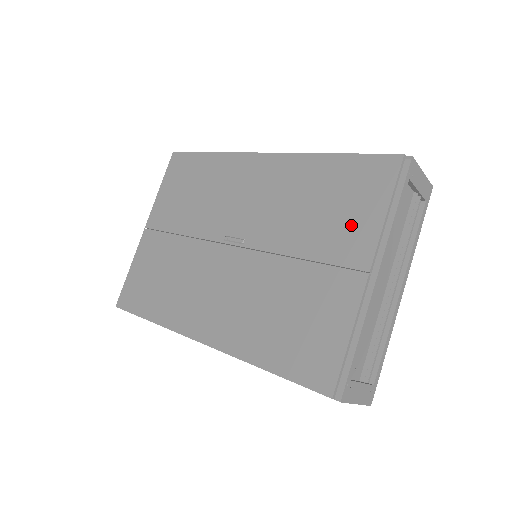
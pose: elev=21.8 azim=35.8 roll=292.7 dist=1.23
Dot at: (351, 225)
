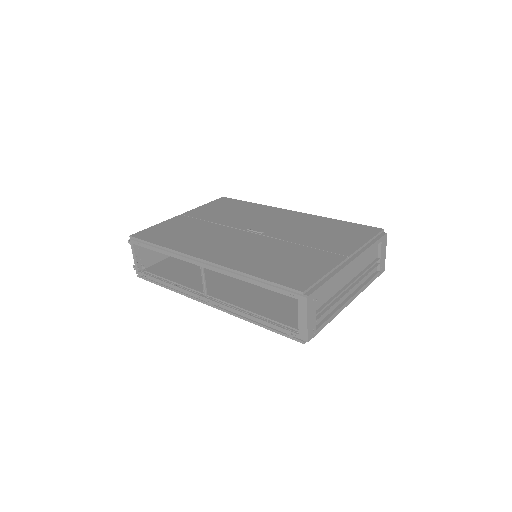
Dot at: (343, 241)
